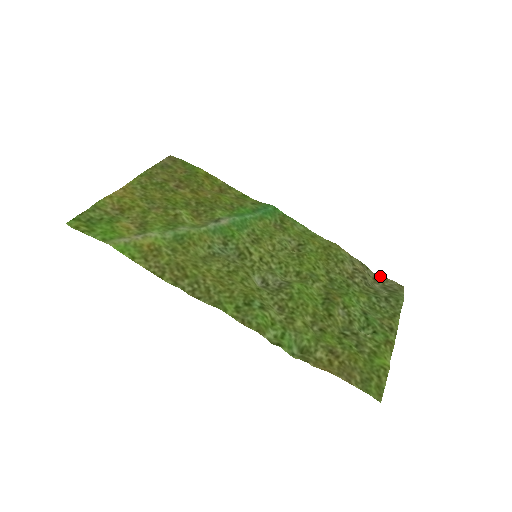
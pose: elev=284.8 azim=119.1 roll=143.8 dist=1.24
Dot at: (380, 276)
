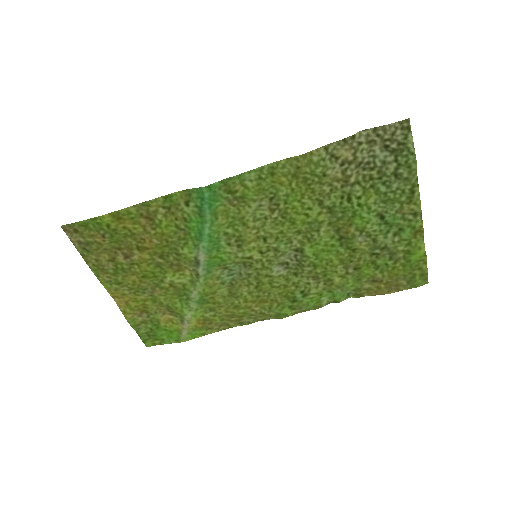
Dot at: (373, 130)
